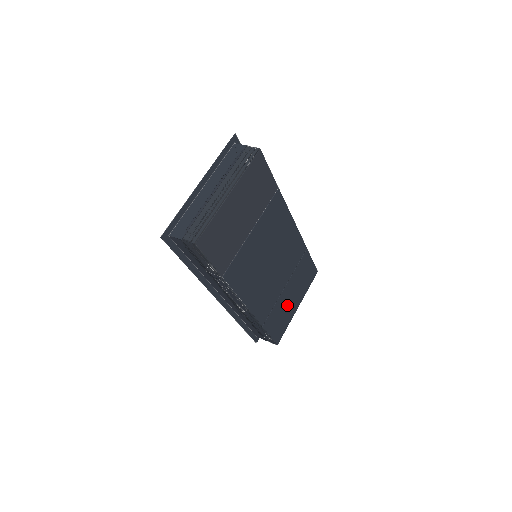
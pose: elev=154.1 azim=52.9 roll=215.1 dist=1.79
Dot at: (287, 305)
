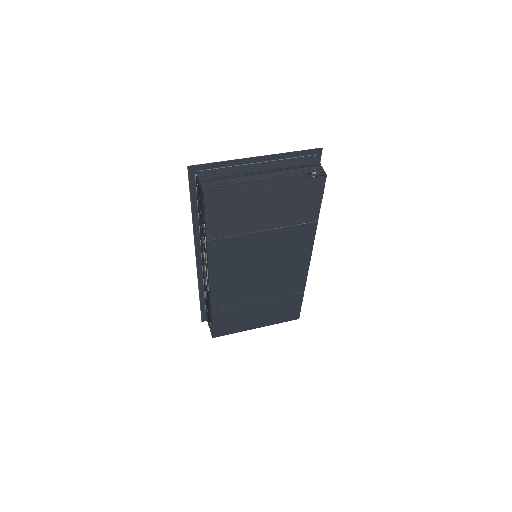
Dot at: (248, 317)
